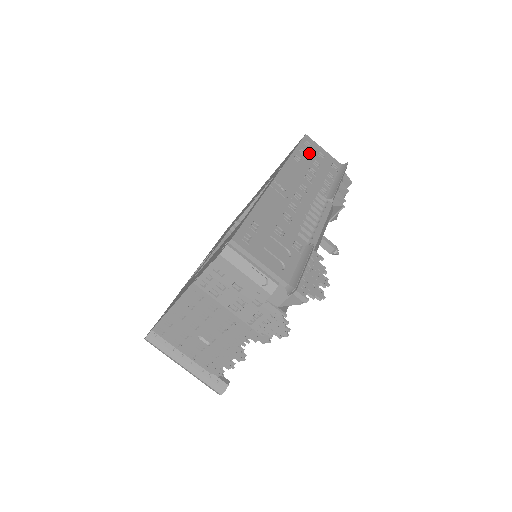
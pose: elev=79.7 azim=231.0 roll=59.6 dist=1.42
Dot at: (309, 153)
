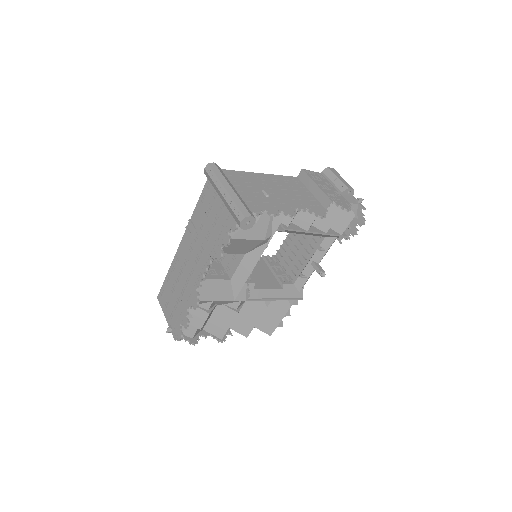
Dot at: occluded
